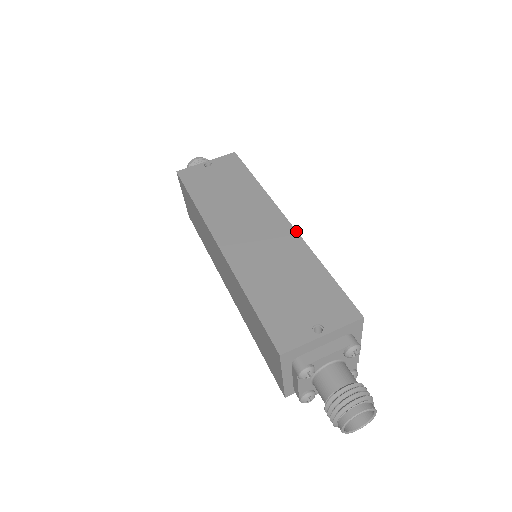
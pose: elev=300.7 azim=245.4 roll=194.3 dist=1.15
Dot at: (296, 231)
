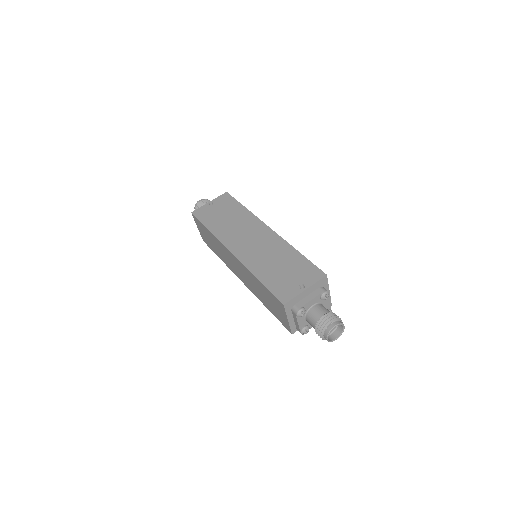
Dot at: (278, 235)
